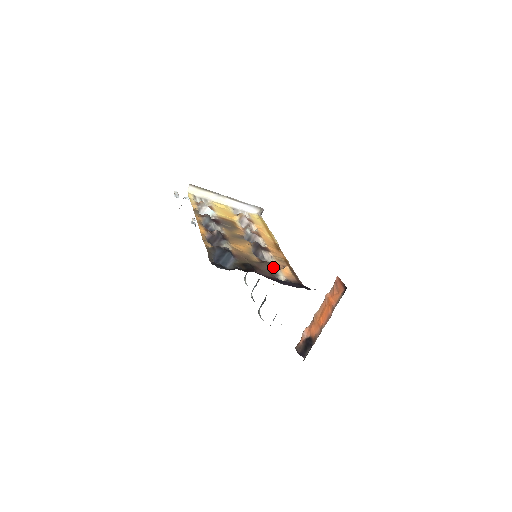
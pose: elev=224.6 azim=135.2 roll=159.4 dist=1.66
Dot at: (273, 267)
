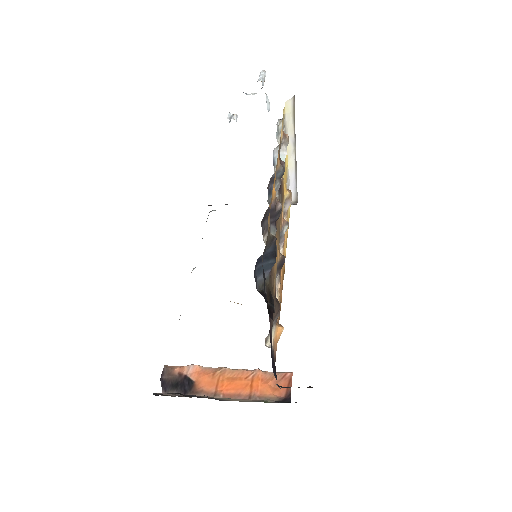
Dot at: (277, 317)
